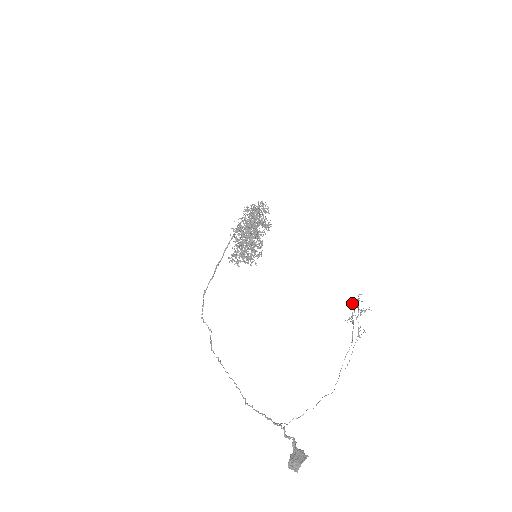
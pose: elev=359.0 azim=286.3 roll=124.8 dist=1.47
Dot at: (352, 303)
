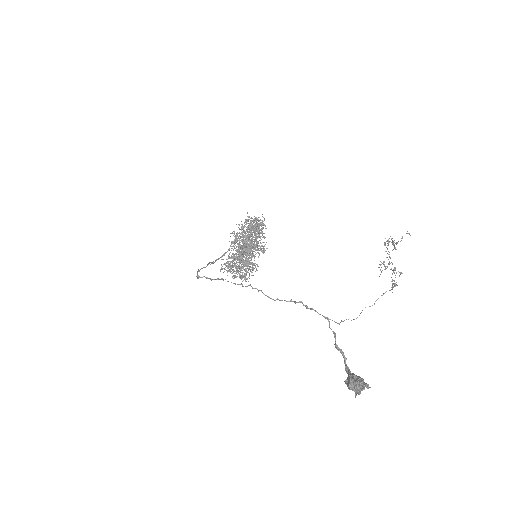
Dot at: occluded
